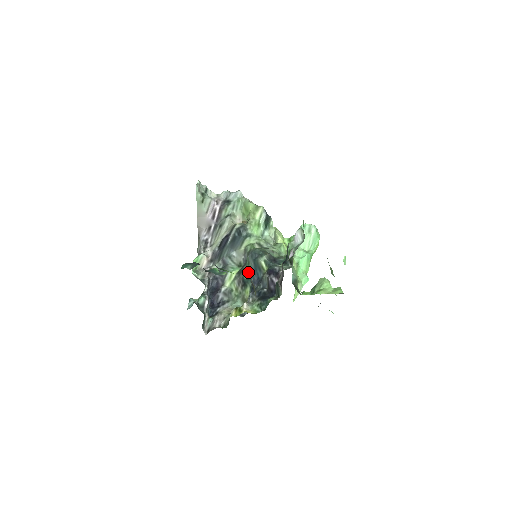
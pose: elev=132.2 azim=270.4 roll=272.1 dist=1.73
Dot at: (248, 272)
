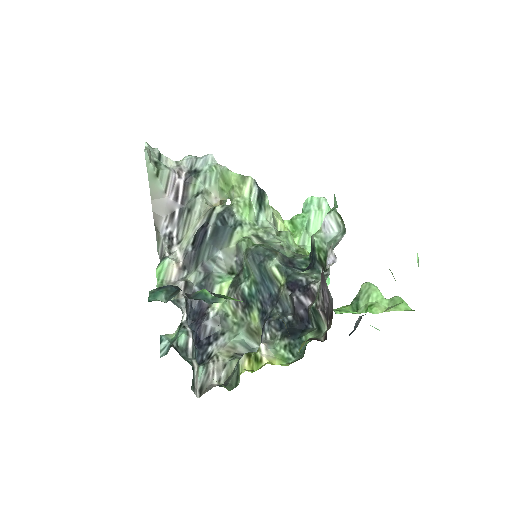
Dot at: (250, 285)
